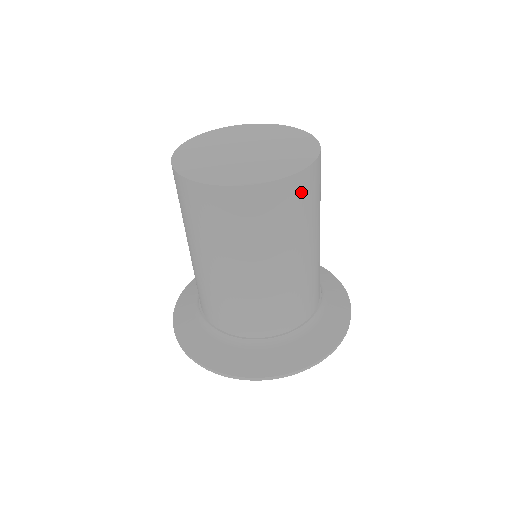
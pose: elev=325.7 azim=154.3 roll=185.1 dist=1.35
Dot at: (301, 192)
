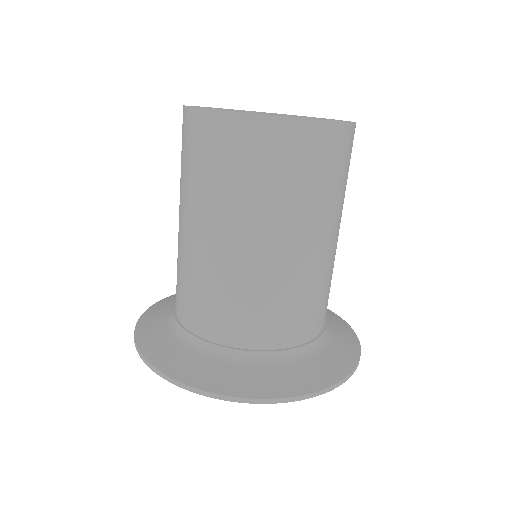
Dot at: (348, 149)
